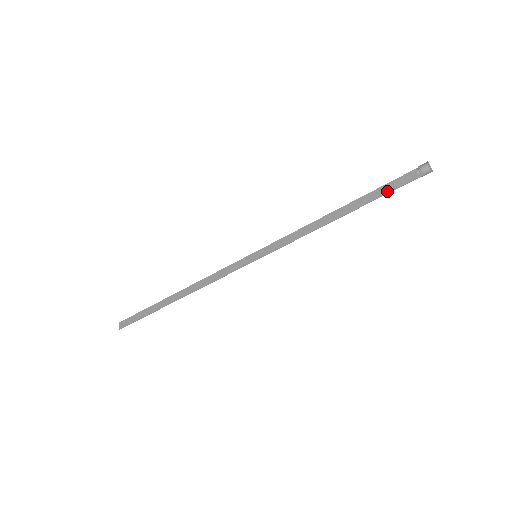
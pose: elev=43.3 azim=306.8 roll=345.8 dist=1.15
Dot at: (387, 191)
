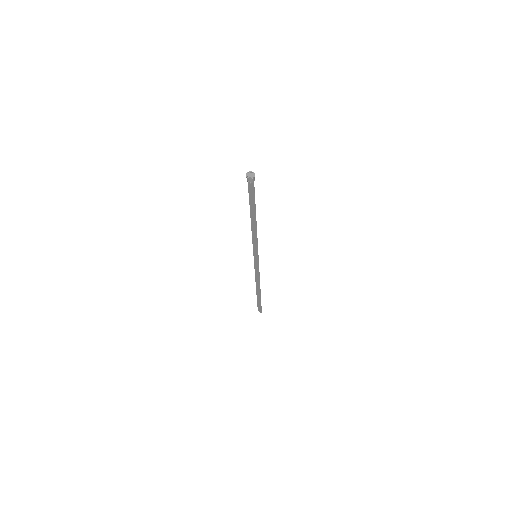
Dot at: (253, 198)
